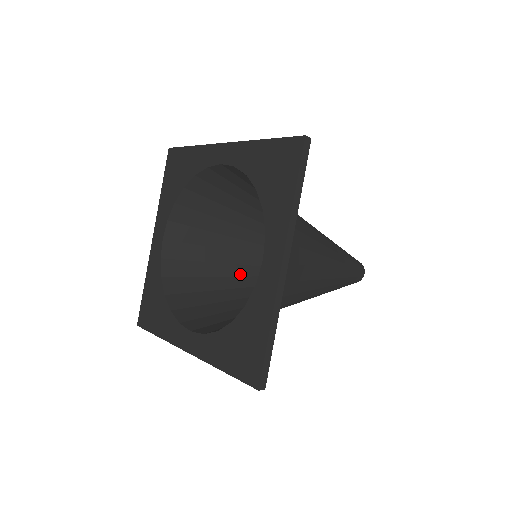
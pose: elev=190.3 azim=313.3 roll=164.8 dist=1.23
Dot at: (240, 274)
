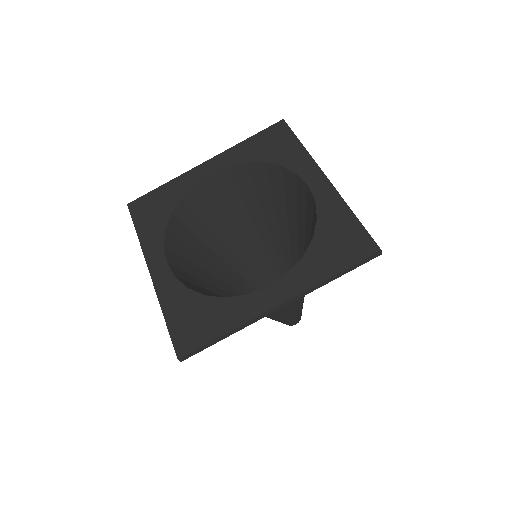
Dot at: (229, 246)
